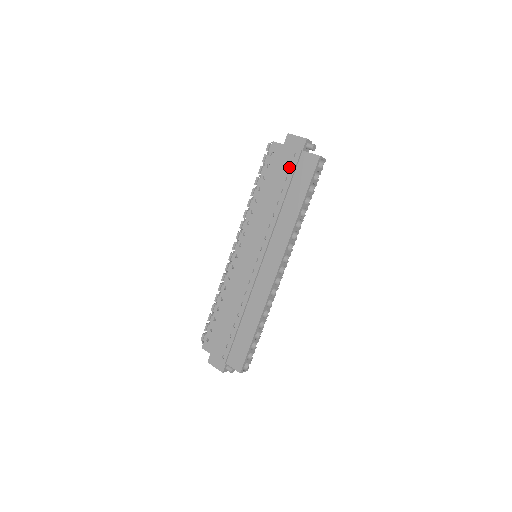
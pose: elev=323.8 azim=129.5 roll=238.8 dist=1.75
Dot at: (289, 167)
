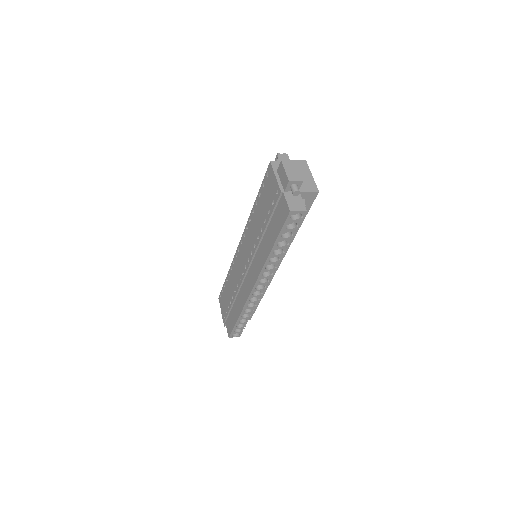
Dot at: (272, 201)
